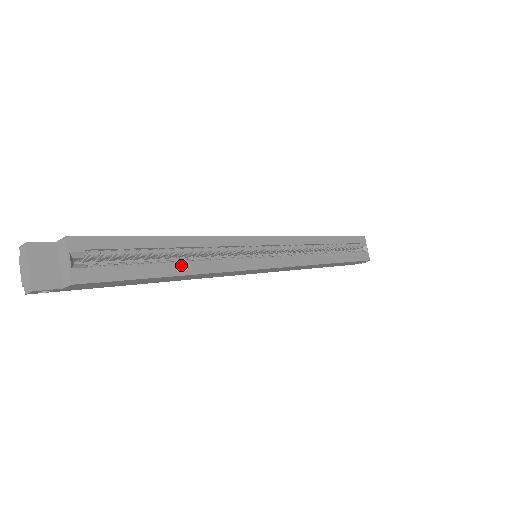
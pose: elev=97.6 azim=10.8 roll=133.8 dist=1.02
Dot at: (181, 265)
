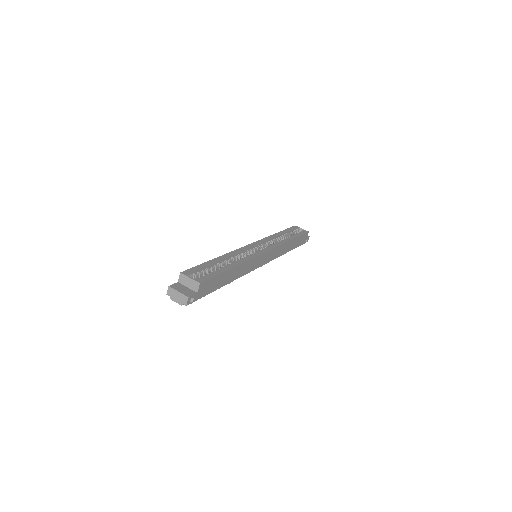
Dot at: (230, 264)
